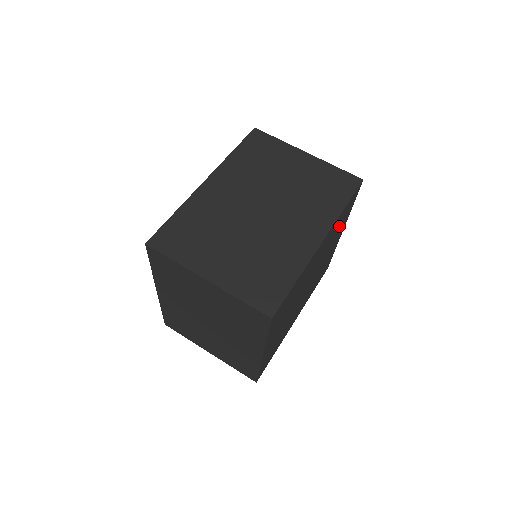
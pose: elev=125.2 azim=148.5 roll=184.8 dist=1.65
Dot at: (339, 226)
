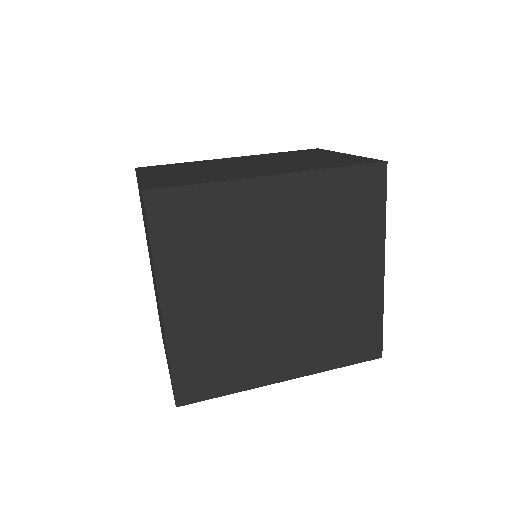
Dot at: (346, 219)
